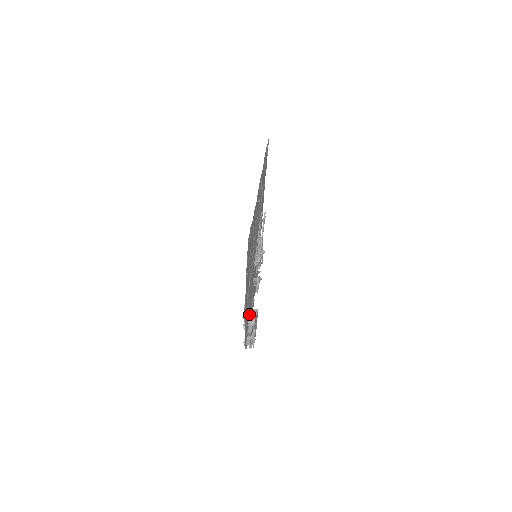
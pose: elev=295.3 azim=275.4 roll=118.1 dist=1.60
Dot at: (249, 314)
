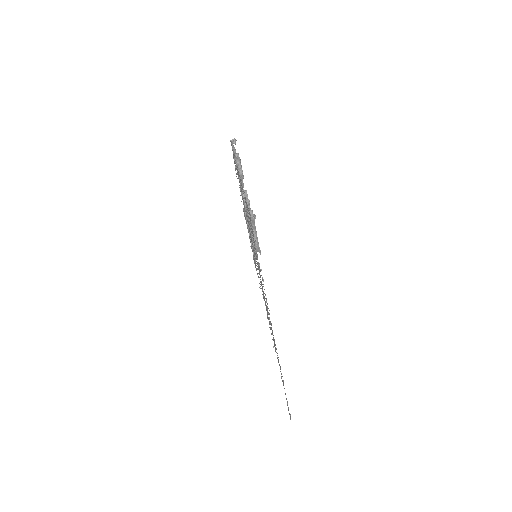
Dot at: occluded
